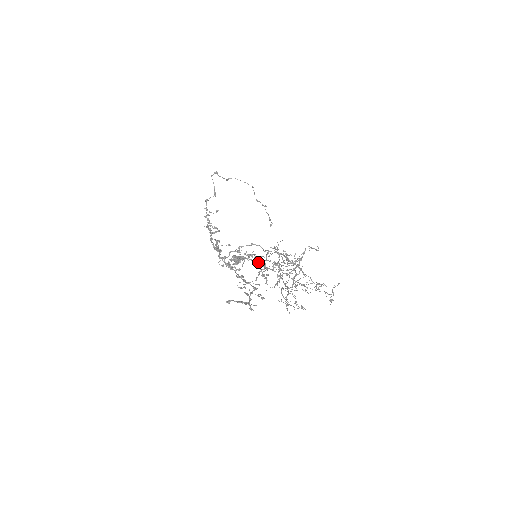
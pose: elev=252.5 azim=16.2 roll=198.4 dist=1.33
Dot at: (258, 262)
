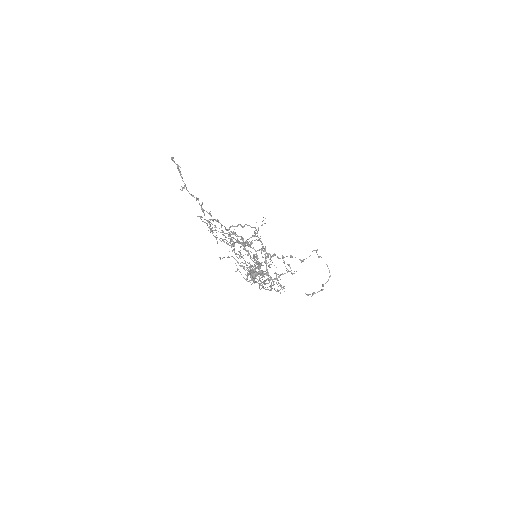
Dot at: occluded
